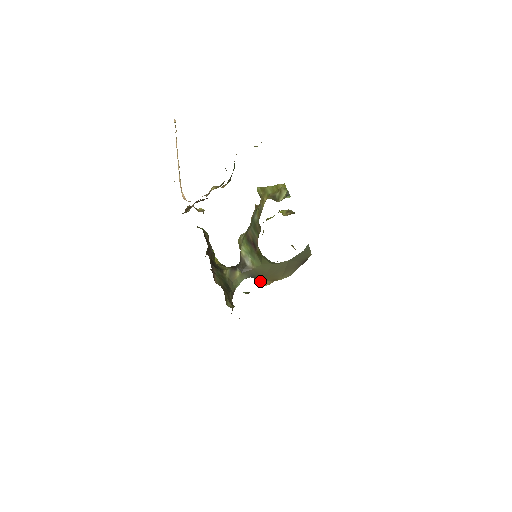
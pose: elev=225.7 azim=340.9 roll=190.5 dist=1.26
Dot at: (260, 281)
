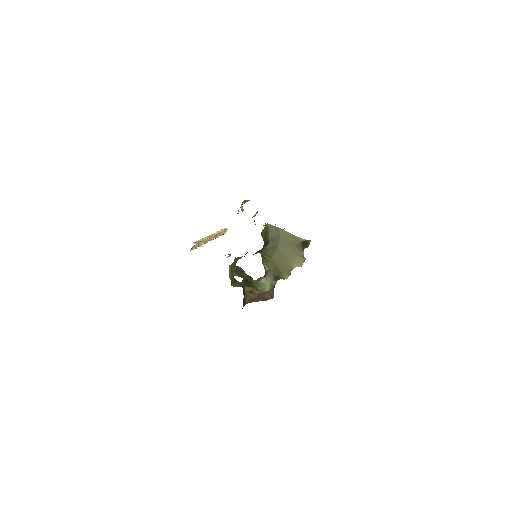
Dot at: (283, 278)
